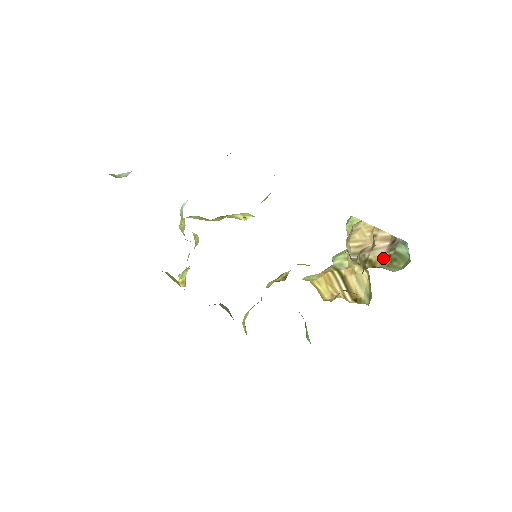
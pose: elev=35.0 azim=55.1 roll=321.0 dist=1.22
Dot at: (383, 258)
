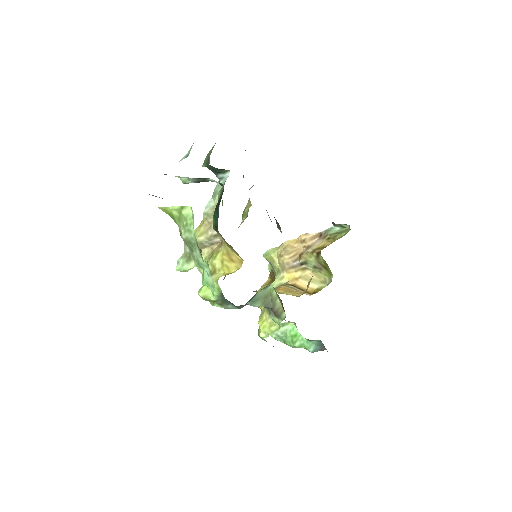
Dot at: (325, 242)
